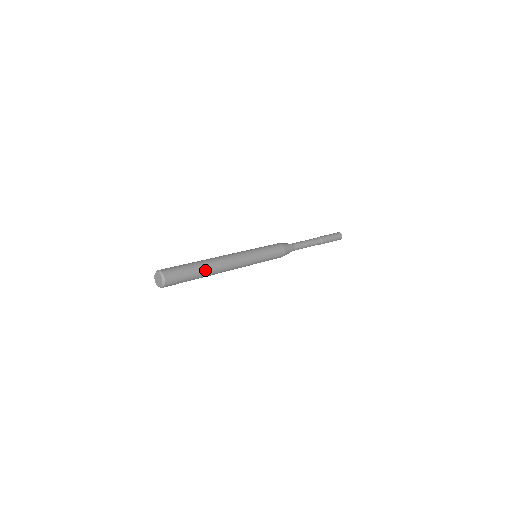
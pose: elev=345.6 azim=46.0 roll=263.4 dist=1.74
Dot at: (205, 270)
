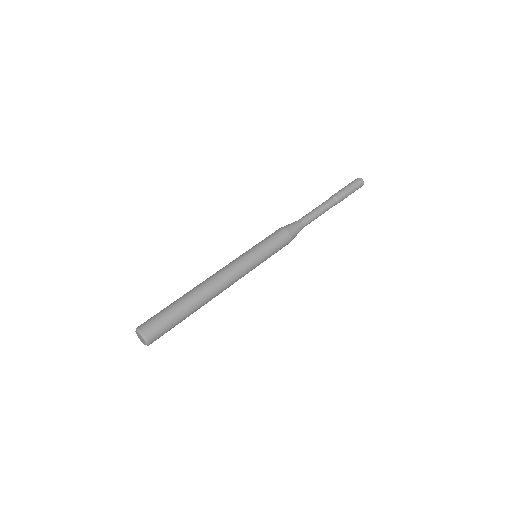
Dot at: occluded
